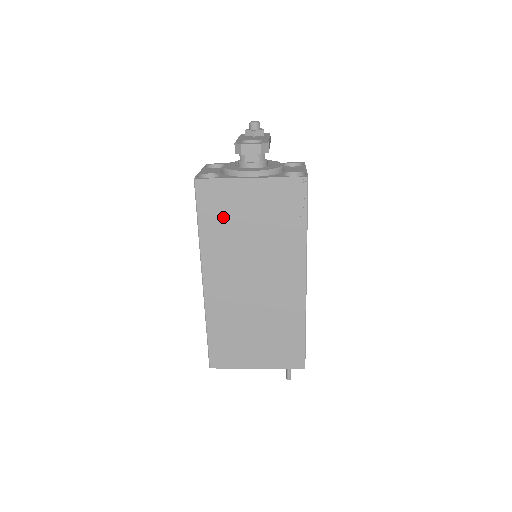
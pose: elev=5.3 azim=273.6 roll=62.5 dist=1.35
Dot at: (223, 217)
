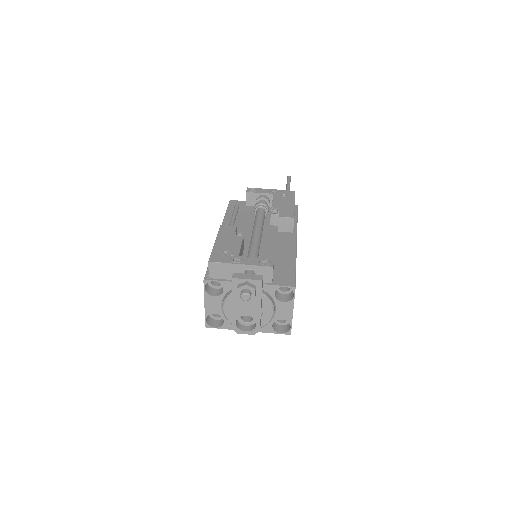
Dot at: occluded
